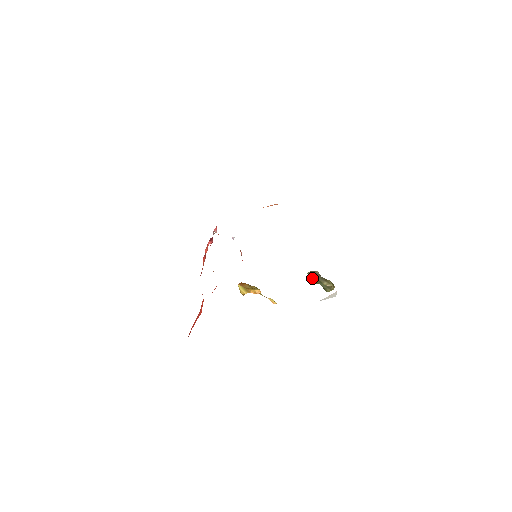
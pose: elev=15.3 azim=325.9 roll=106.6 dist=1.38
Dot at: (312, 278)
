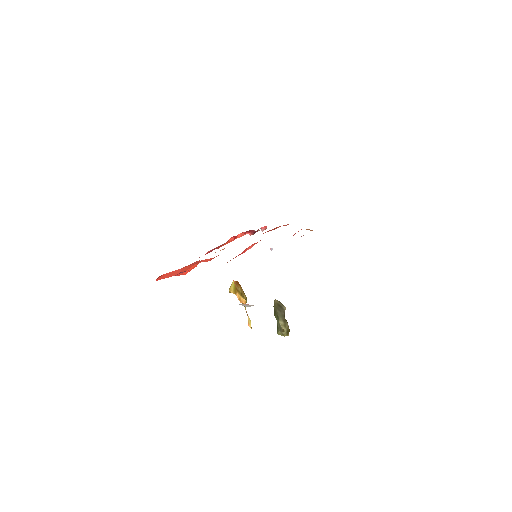
Dot at: (275, 307)
